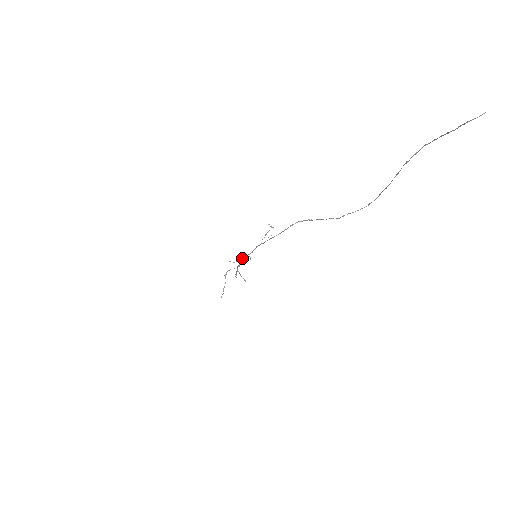
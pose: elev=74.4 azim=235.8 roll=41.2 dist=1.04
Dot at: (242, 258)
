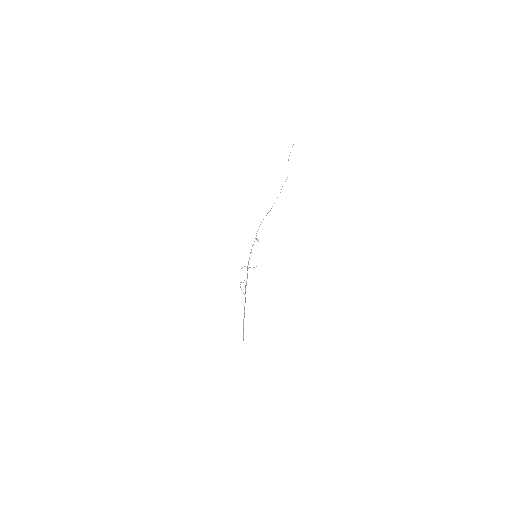
Dot at: (249, 259)
